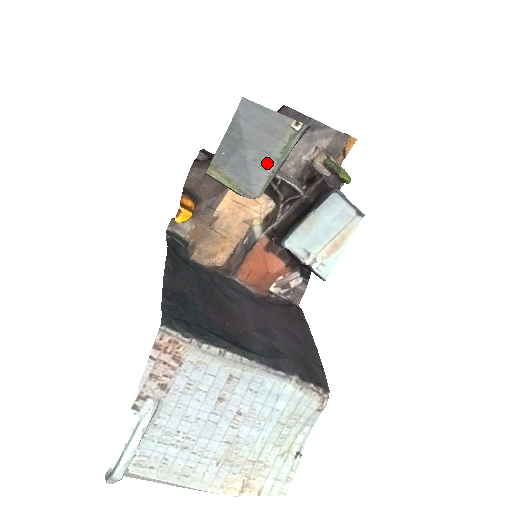
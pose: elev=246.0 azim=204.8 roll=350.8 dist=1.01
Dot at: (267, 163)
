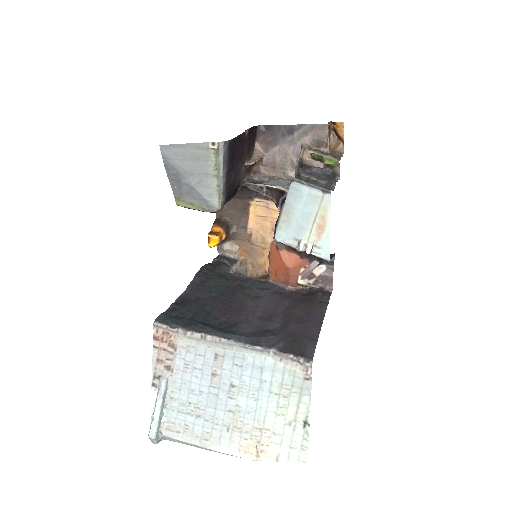
Dot at: (209, 182)
